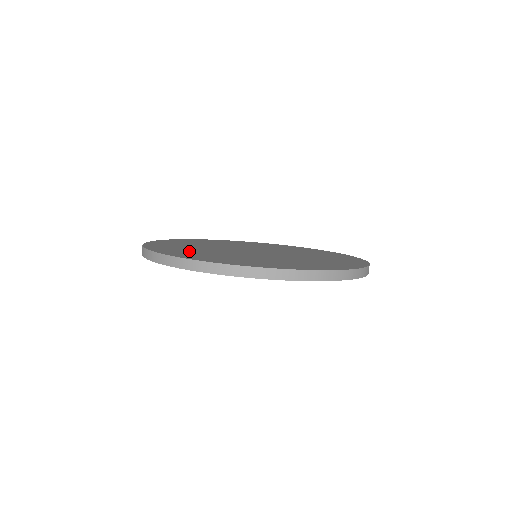
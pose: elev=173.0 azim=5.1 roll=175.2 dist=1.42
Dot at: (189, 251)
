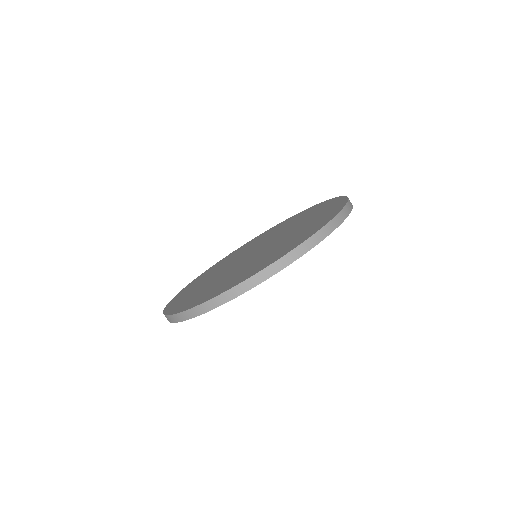
Dot at: (199, 282)
